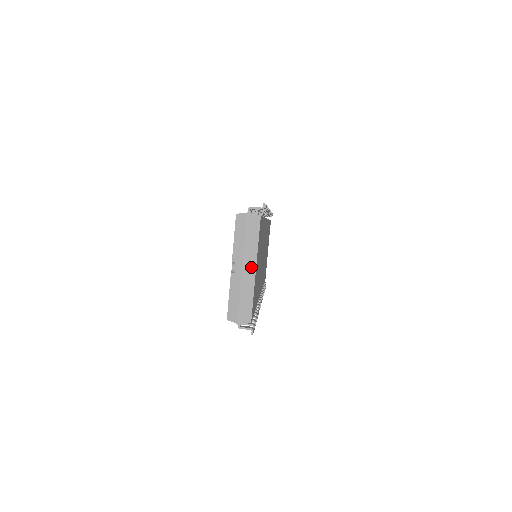
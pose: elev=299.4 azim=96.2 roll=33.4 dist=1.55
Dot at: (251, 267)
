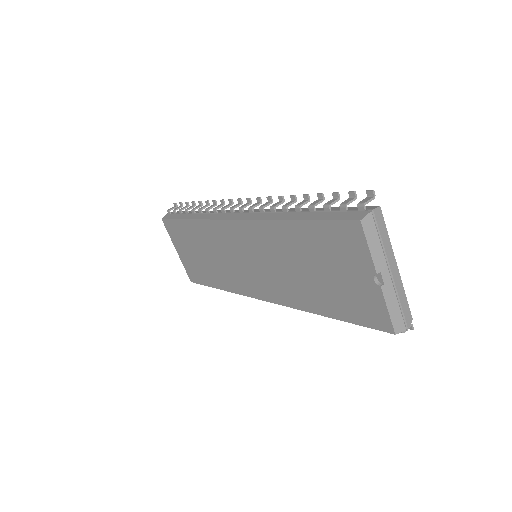
Dot at: (394, 266)
